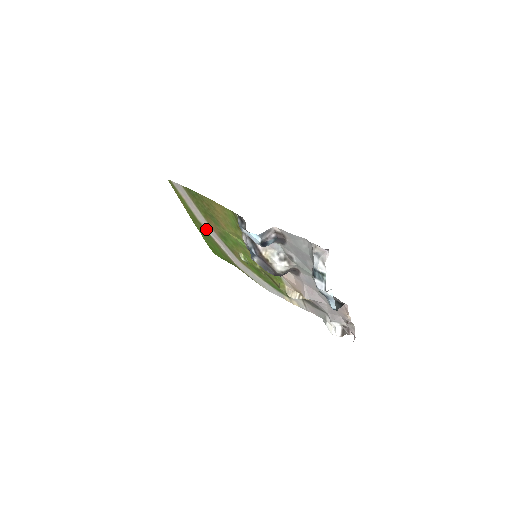
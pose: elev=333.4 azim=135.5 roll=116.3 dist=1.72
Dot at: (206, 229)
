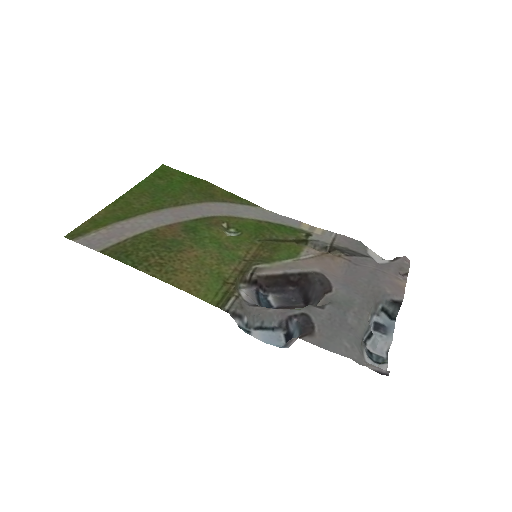
Dot at: (154, 213)
